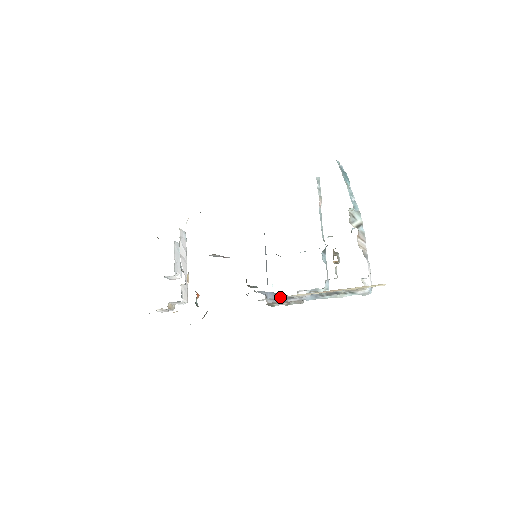
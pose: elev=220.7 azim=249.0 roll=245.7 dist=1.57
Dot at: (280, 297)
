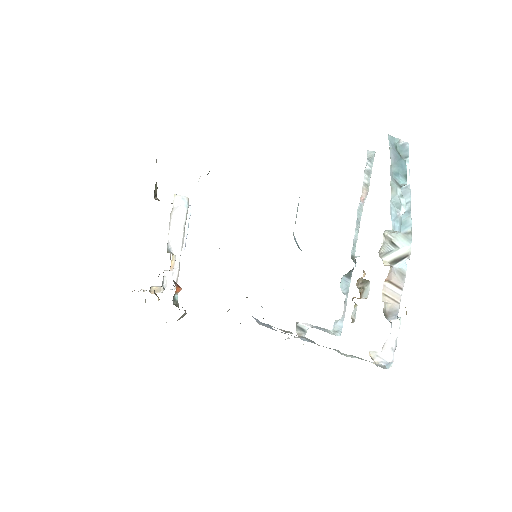
Dot at: occluded
